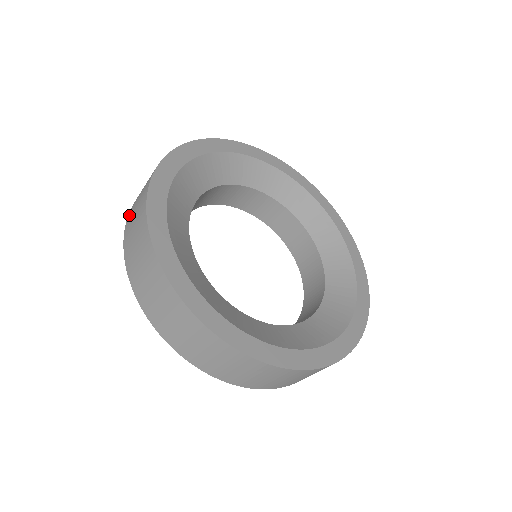
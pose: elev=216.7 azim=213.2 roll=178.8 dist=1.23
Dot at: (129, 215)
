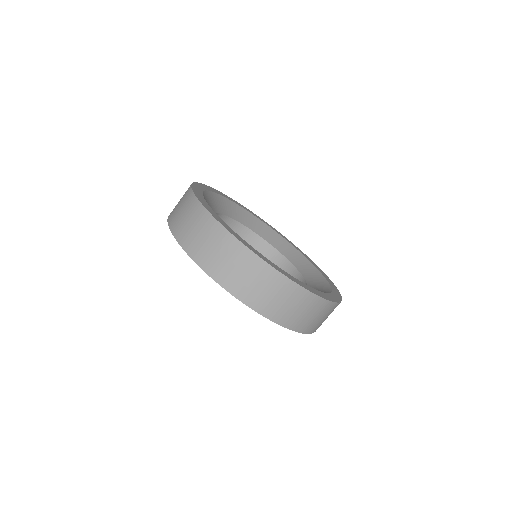
Dot at: (172, 222)
